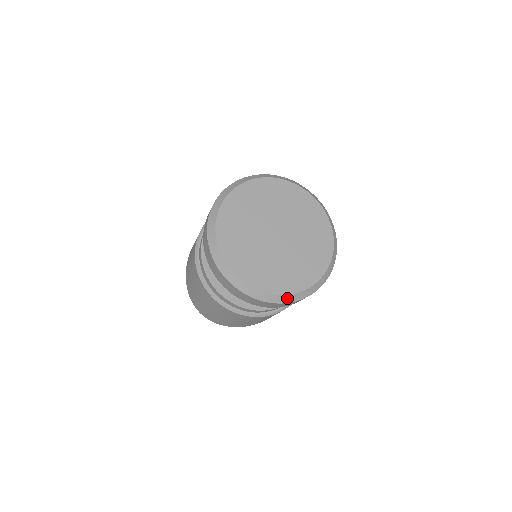
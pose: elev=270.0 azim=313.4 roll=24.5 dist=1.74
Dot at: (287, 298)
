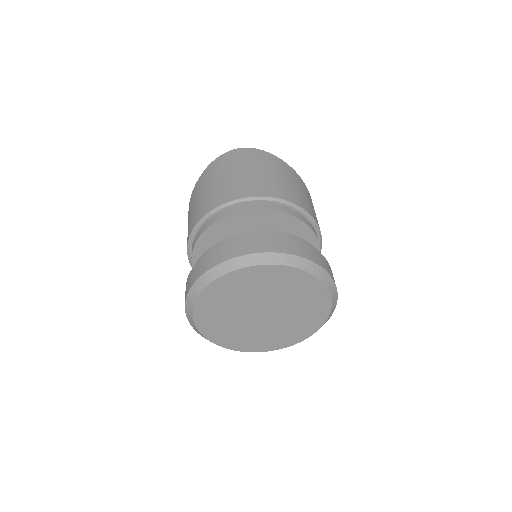
Dot at: occluded
